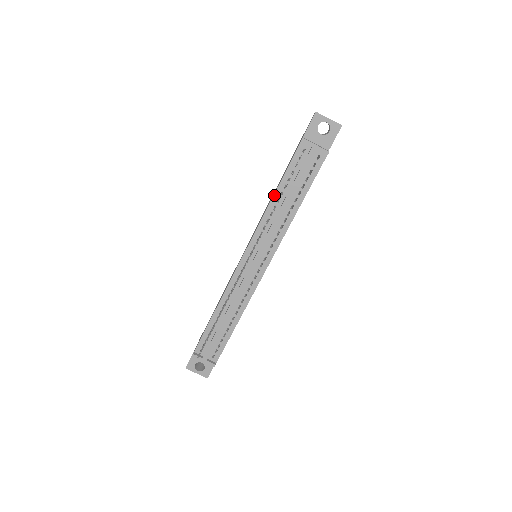
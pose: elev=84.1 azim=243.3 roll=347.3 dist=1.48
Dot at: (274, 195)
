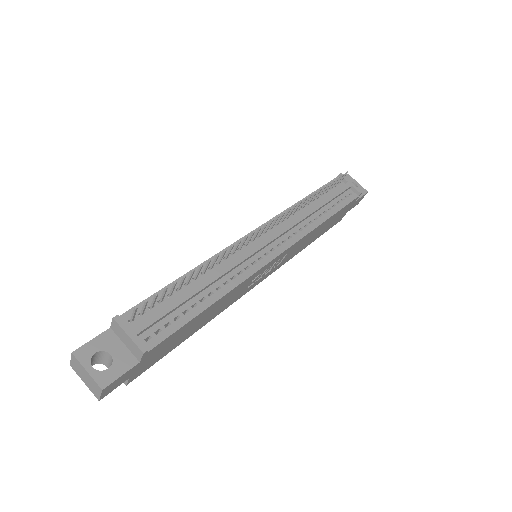
Dot at: (304, 198)
